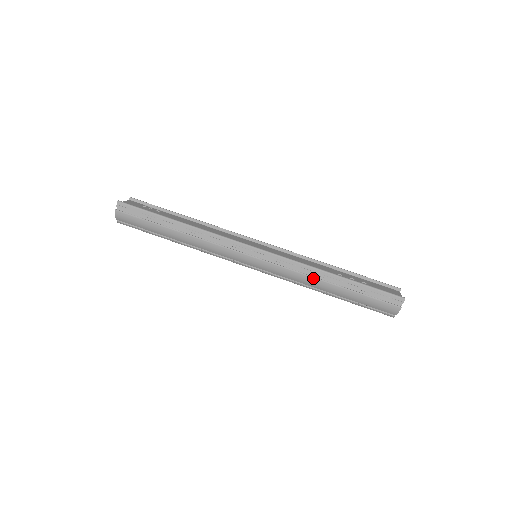
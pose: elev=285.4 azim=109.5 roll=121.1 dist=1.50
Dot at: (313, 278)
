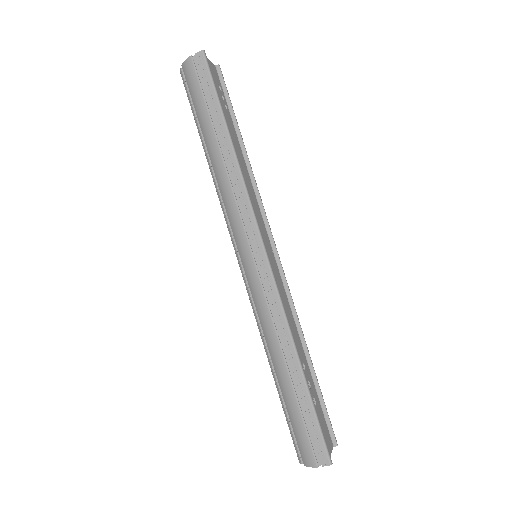
Dot at: (278, 341)
